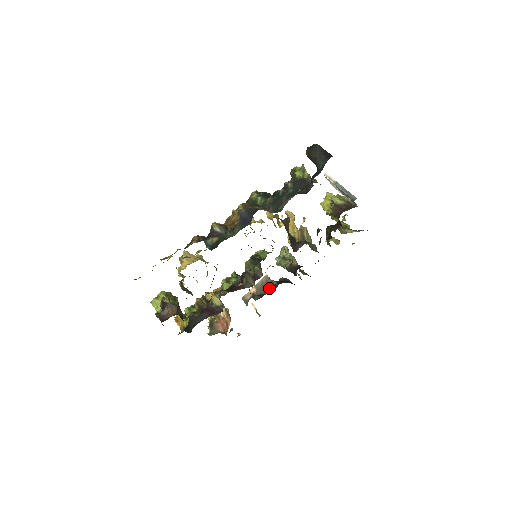
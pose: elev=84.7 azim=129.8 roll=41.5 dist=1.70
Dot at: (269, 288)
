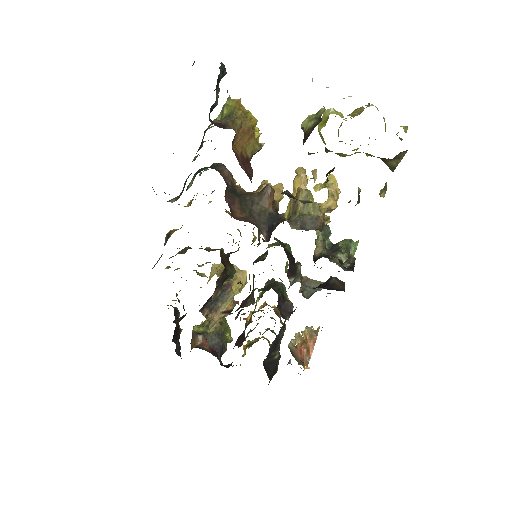
Dot at: occluded
